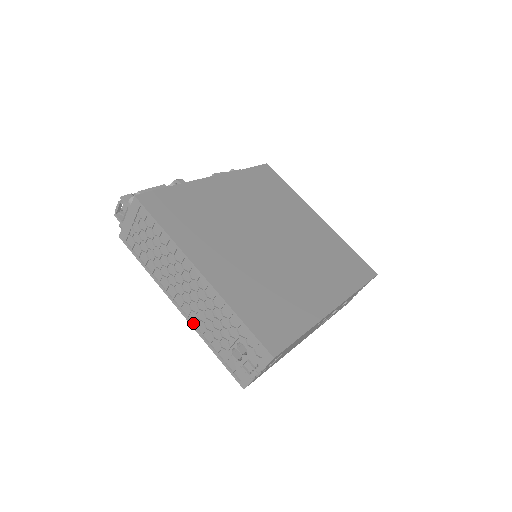
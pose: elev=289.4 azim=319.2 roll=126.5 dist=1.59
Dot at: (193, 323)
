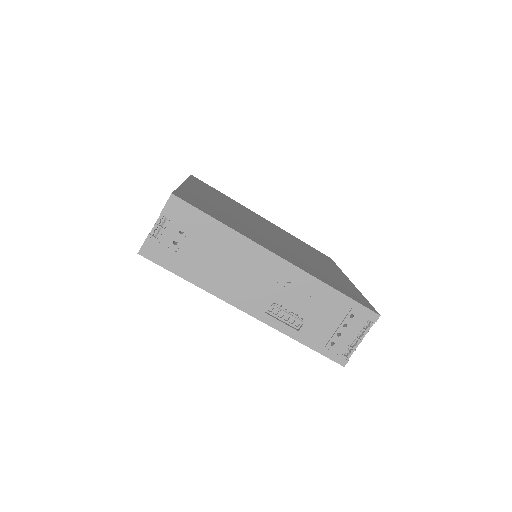
Dot at: occluded
